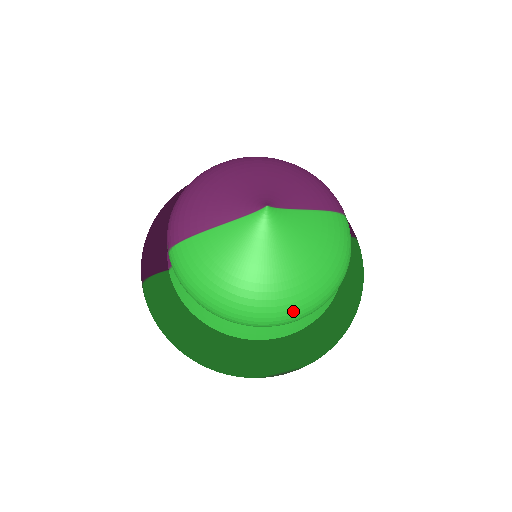
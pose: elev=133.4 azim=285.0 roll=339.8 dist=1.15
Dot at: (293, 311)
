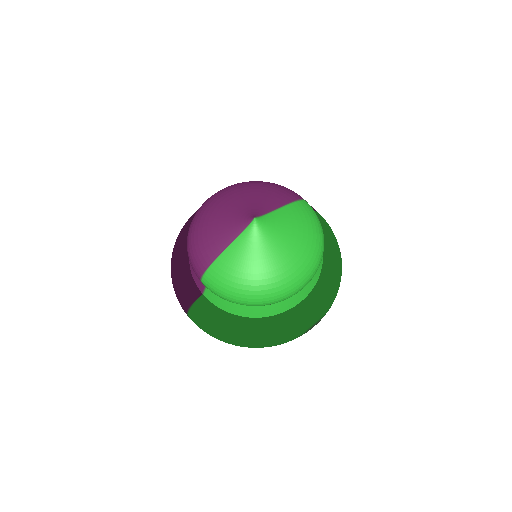
Dot at: (303, 278)
